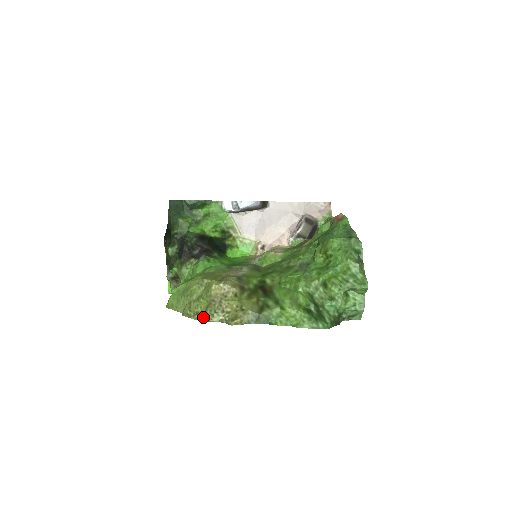
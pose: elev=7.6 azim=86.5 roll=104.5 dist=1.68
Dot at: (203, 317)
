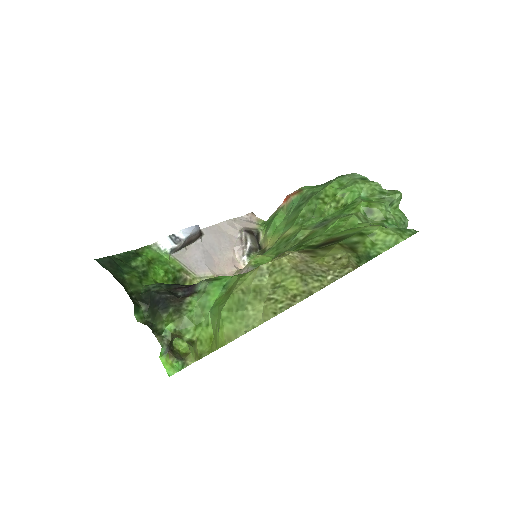
Dot at: (309, 291)
